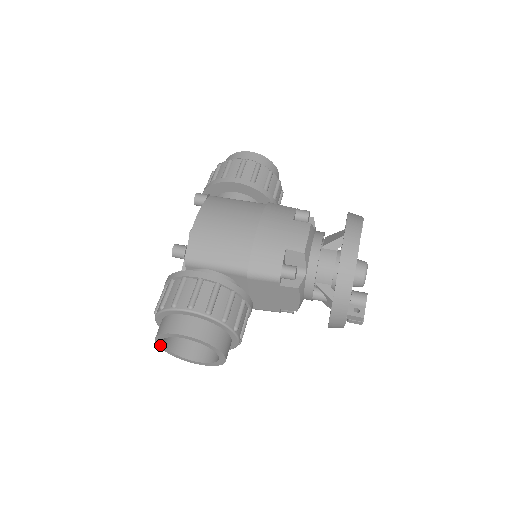
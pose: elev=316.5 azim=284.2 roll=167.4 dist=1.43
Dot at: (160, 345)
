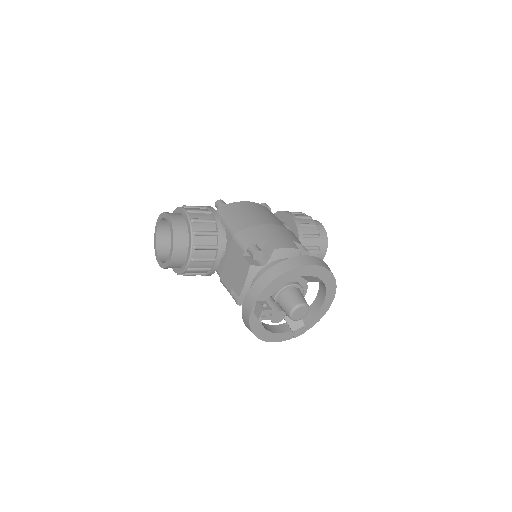
Dot at: (156, 230)
